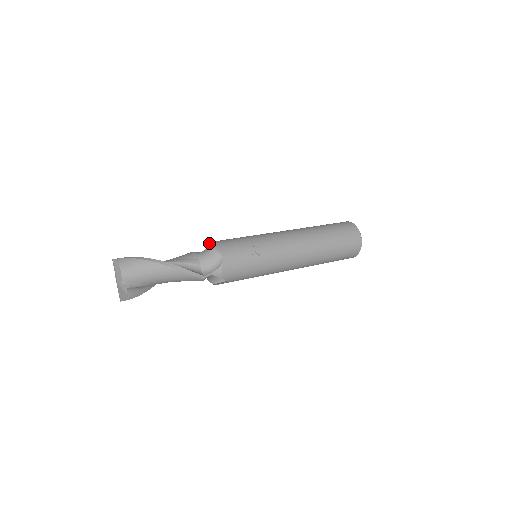
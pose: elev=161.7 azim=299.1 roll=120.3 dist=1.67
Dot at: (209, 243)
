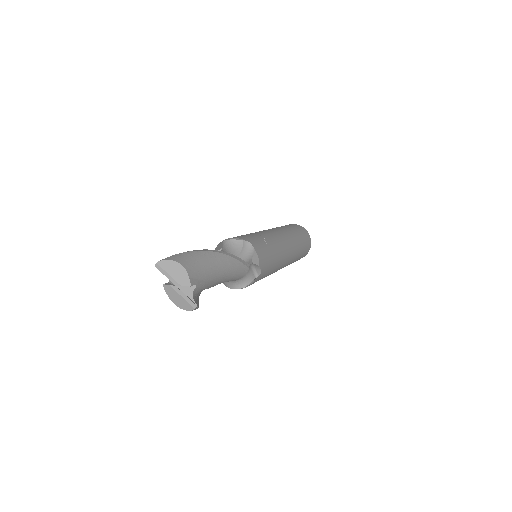
Dot at: (215, 249)
